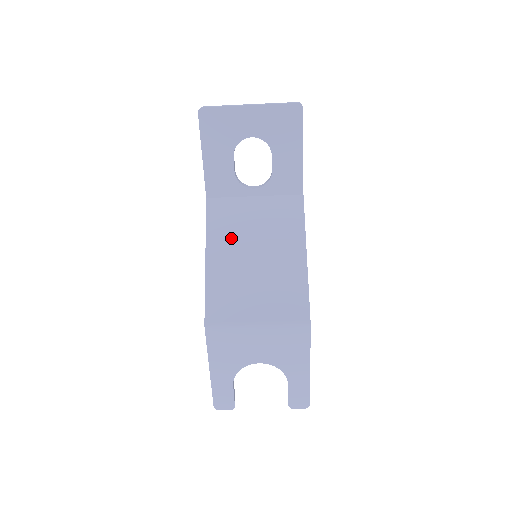
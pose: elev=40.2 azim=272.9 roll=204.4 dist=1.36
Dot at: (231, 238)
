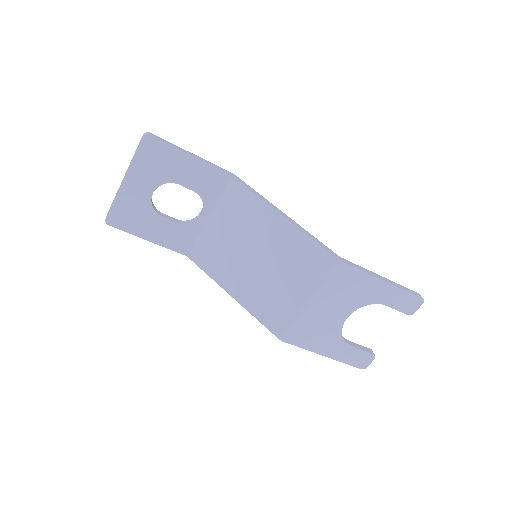
Dot at: (229, 264)
